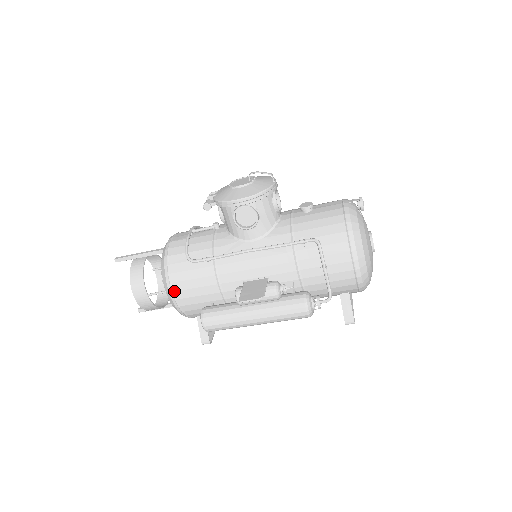
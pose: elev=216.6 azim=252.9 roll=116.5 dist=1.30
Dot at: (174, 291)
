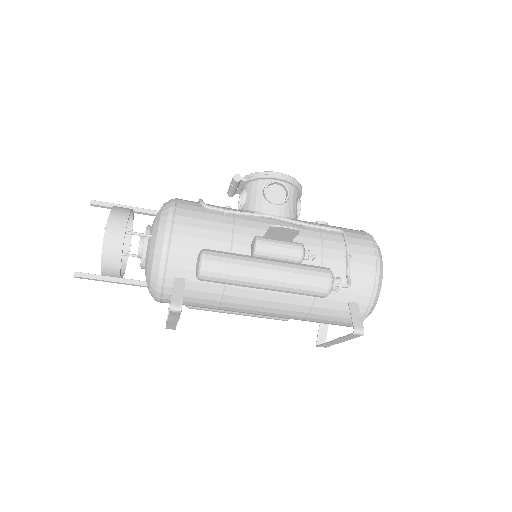
Dot at: (174, 223)
